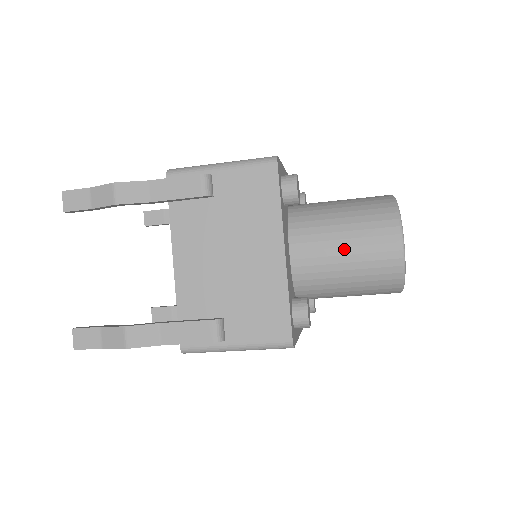
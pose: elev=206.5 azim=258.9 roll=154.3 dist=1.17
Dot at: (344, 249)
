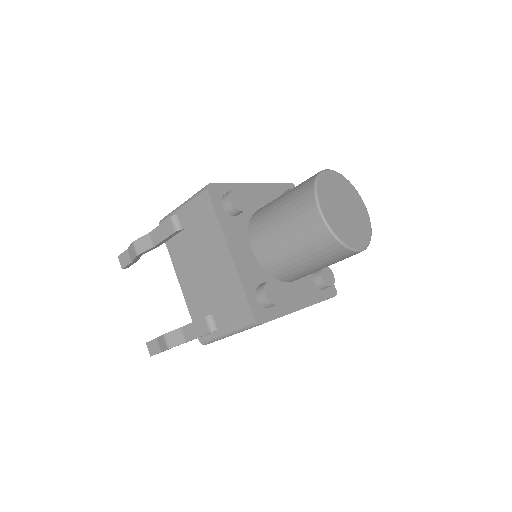
Dot at: (283, 234)
